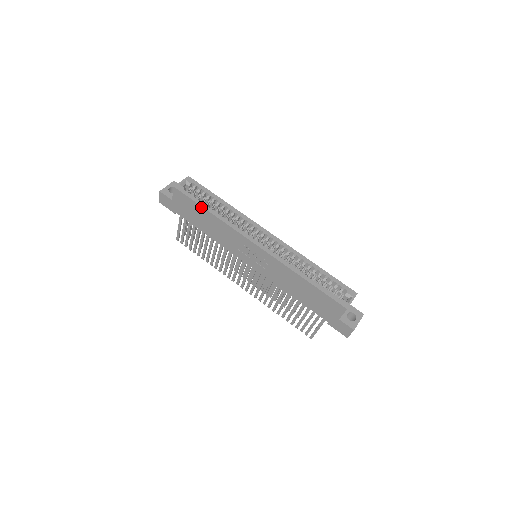
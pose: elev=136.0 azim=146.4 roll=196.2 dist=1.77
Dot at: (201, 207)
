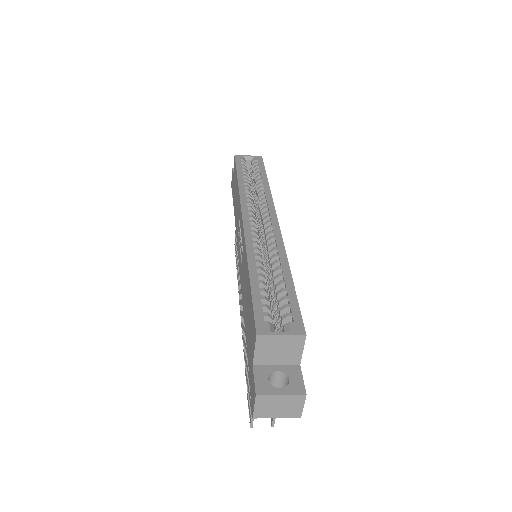
Dot at: (237, 175)
